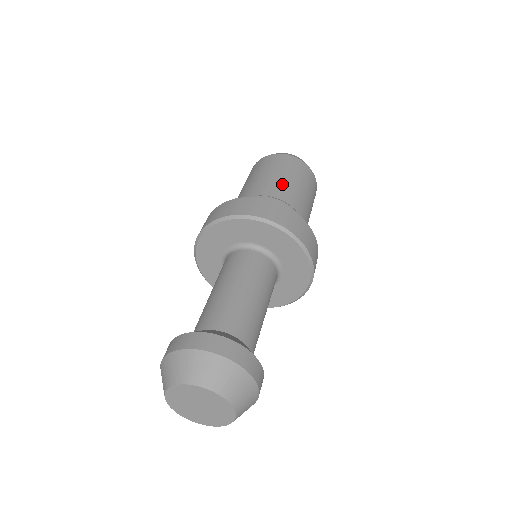
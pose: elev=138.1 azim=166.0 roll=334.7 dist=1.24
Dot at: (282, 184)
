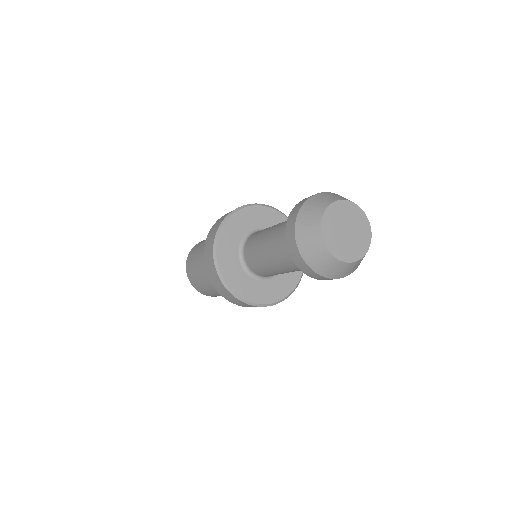
Dot at: occluded
